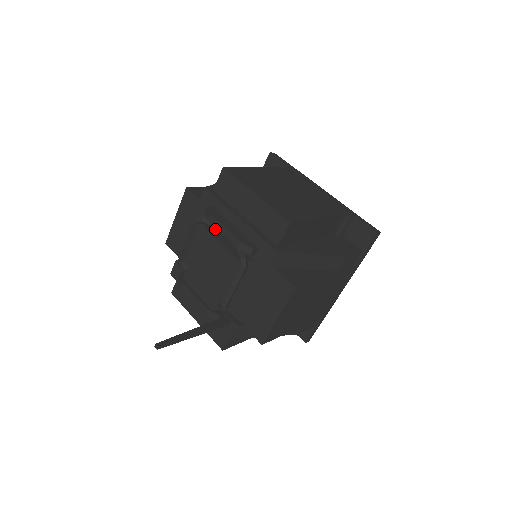
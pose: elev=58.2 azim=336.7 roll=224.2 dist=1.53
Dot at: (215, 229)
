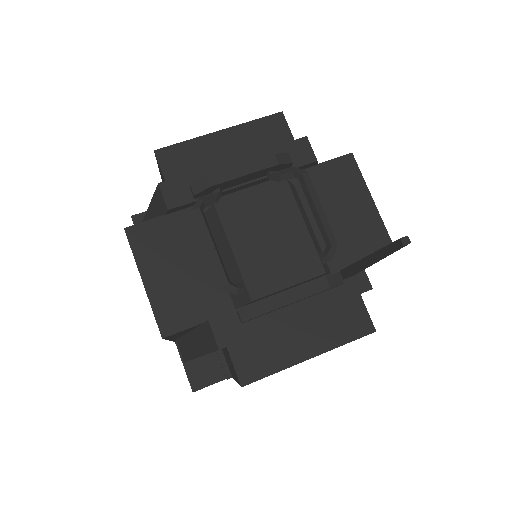
Dot at: occluded
